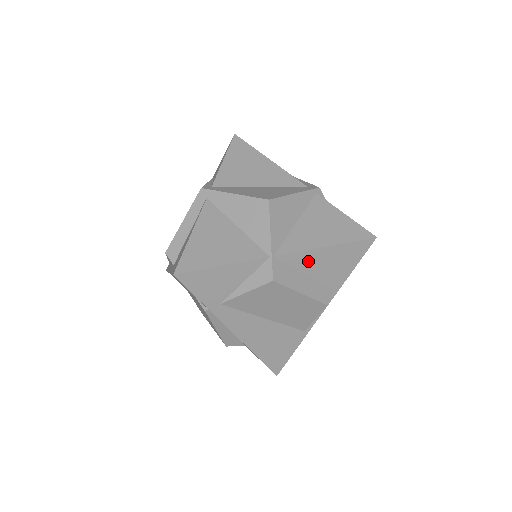
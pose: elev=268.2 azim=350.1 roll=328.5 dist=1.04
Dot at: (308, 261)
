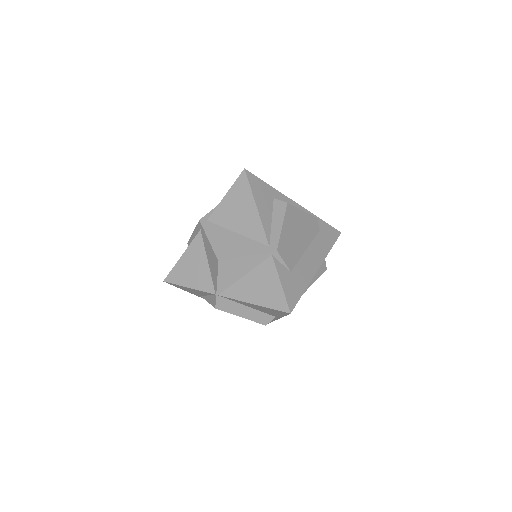
Dot at: (245, 303)
